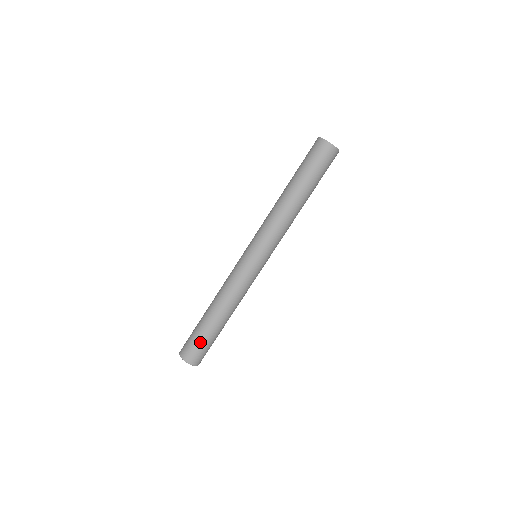
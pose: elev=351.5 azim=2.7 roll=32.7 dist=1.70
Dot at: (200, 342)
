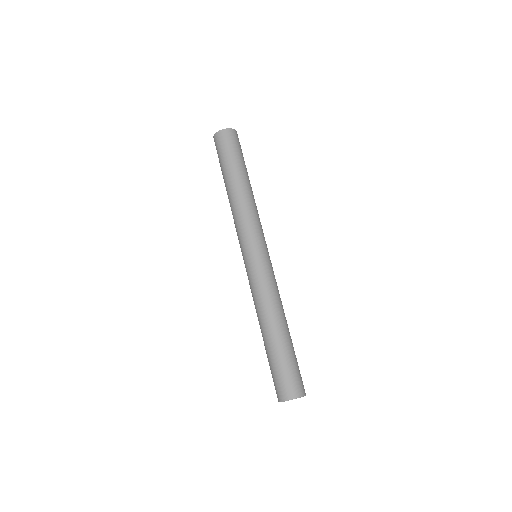
Dot at: (281, 368)
